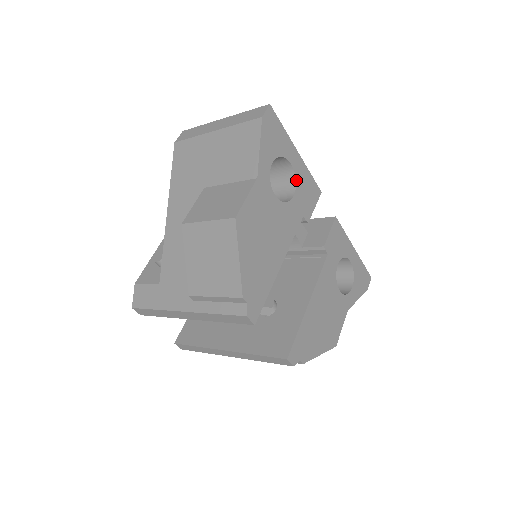
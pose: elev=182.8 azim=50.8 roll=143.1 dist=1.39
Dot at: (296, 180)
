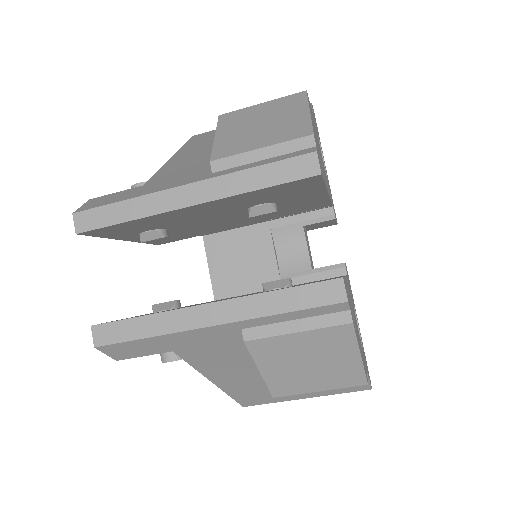
Dot at: (327, 177)
